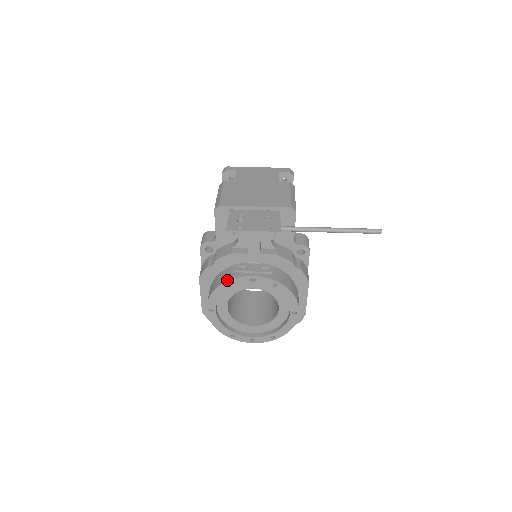
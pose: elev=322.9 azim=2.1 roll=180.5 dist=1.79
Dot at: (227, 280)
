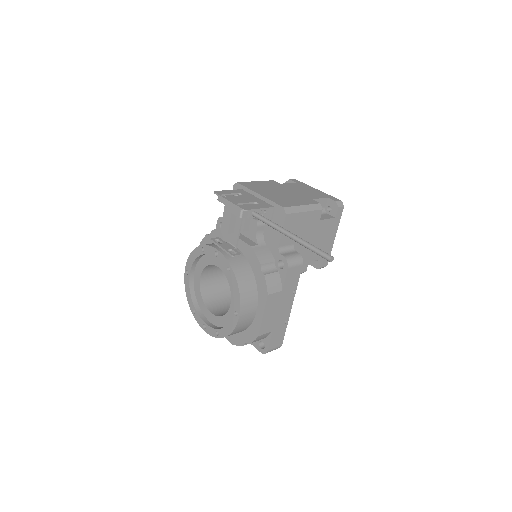
Dot at: (202, 245)
